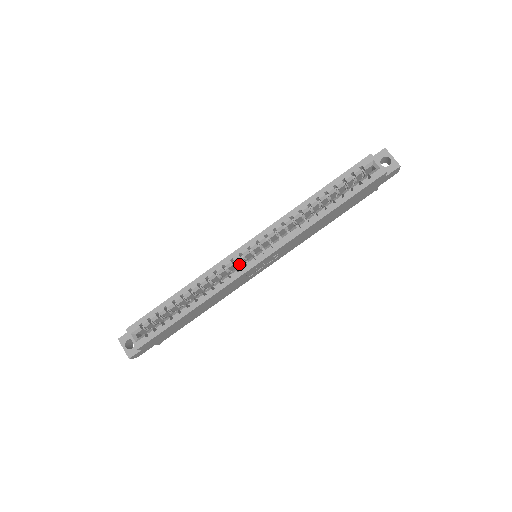
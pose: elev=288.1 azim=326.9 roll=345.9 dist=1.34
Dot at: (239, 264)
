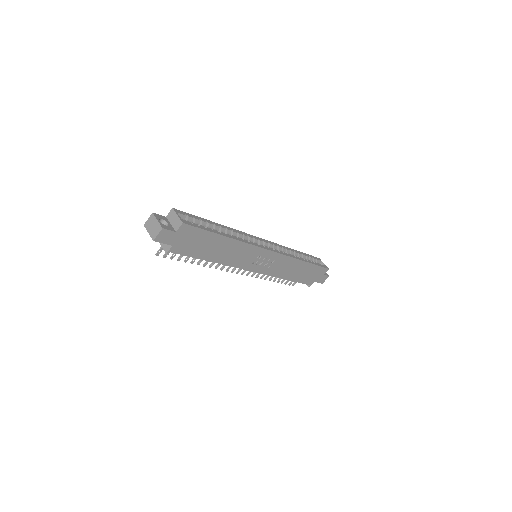
Dot at: occluded
